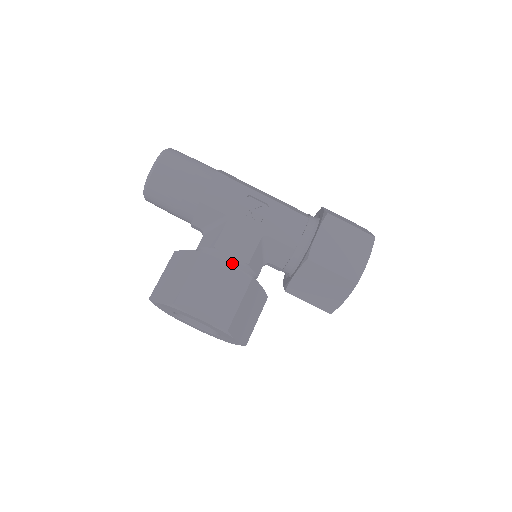
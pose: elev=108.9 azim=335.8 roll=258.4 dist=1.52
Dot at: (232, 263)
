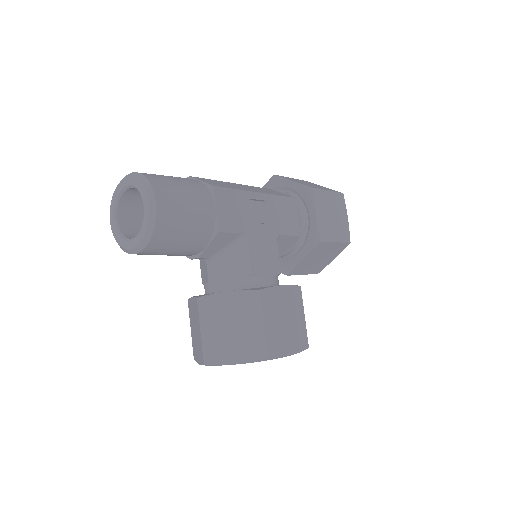
Dot at: (272, 281)
